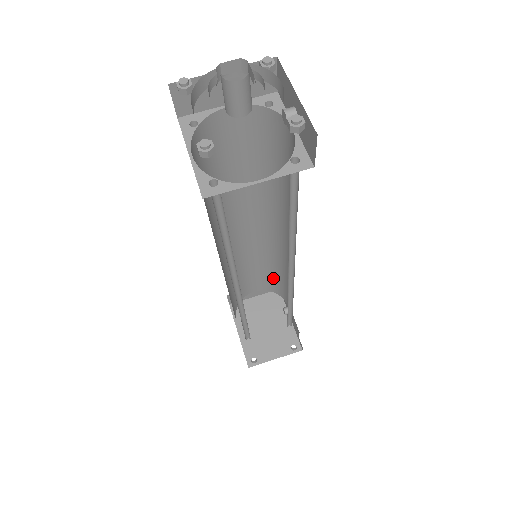
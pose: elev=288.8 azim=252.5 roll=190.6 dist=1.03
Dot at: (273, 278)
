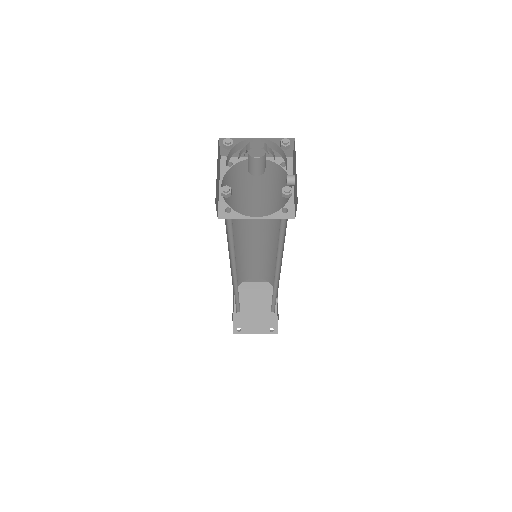
Dot at: (271, 273)
